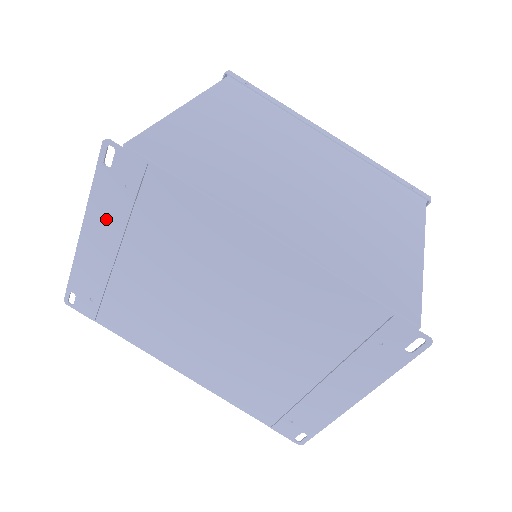
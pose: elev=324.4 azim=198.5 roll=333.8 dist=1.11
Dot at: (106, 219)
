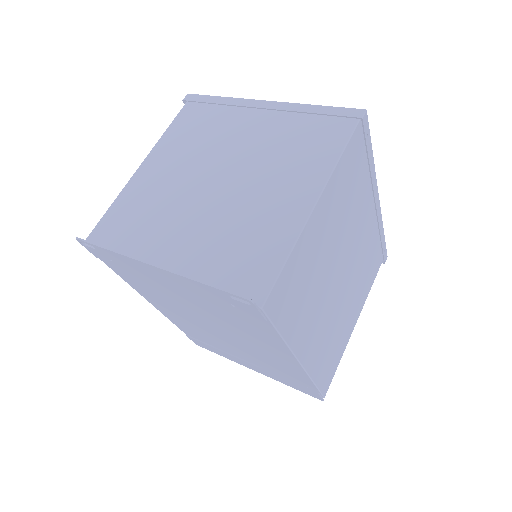
Dot at: (189, 286)
